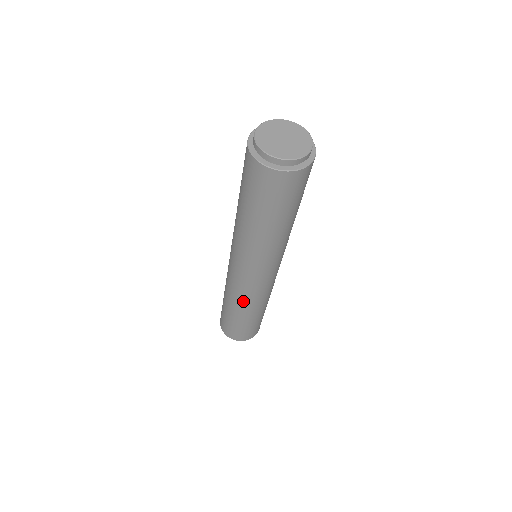
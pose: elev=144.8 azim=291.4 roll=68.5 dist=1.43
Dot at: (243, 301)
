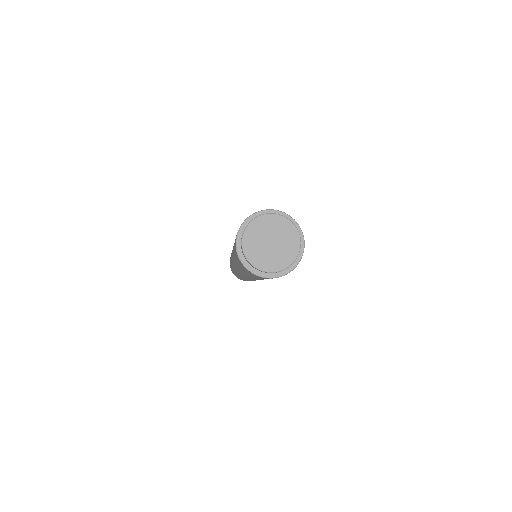
Dot at: occluded
